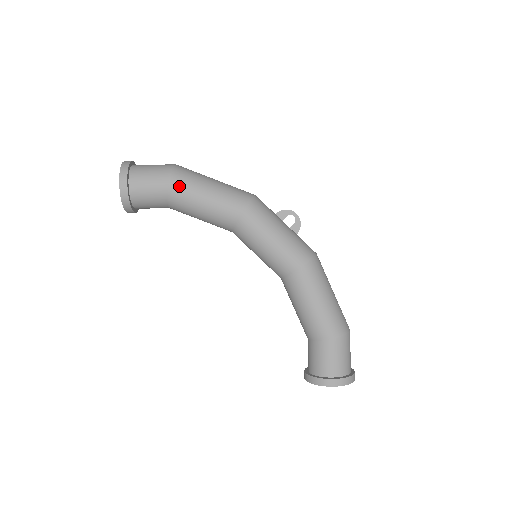
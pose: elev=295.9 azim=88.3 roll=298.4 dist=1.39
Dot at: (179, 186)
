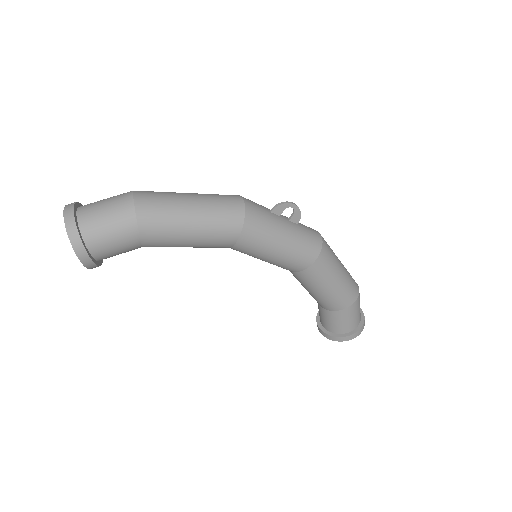
Dot at: (153, 233)
